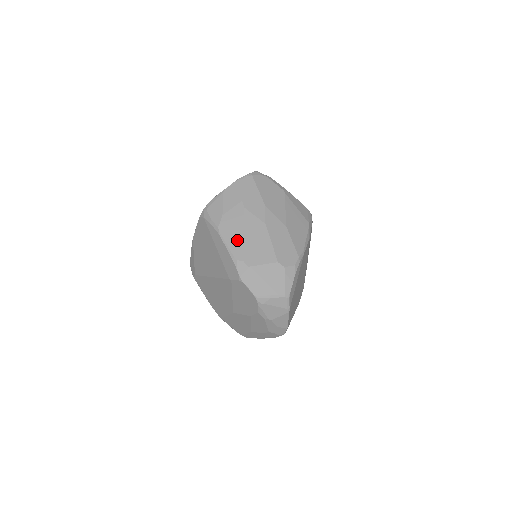
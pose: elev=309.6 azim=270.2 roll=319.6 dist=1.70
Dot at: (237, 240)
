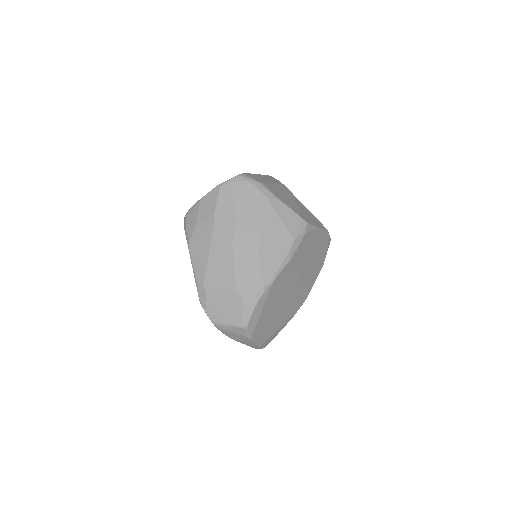
Dot at: (202, 260)
